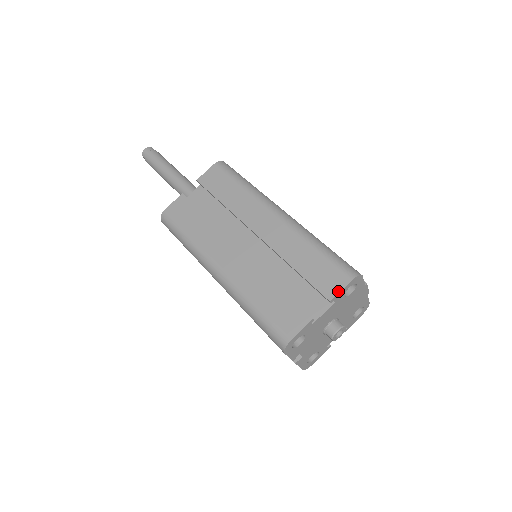
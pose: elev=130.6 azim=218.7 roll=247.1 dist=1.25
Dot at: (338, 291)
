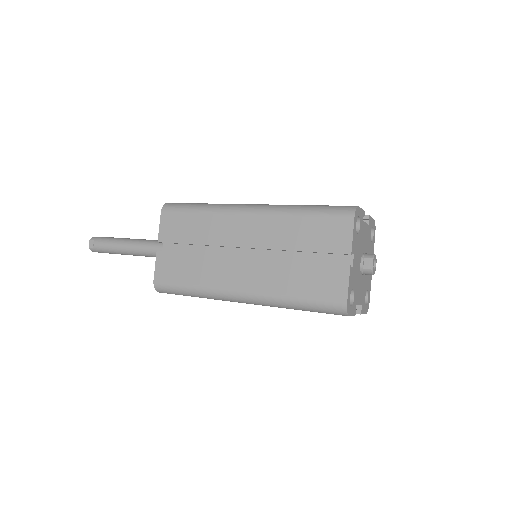
Dot at: (370, 217)
